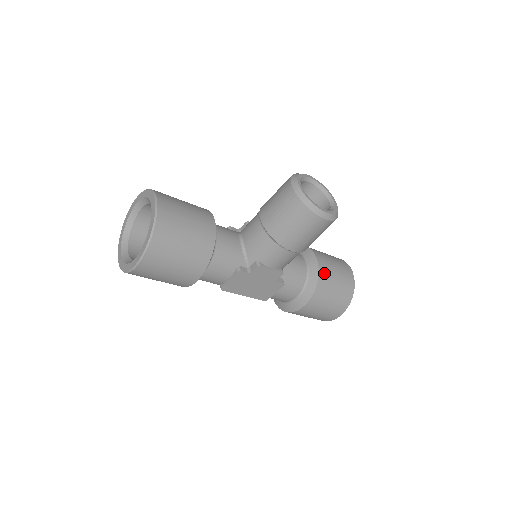
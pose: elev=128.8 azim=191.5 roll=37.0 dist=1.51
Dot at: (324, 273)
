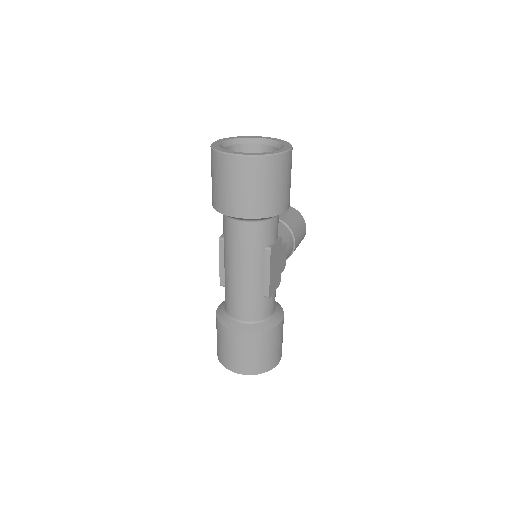
Dot at: occluded
